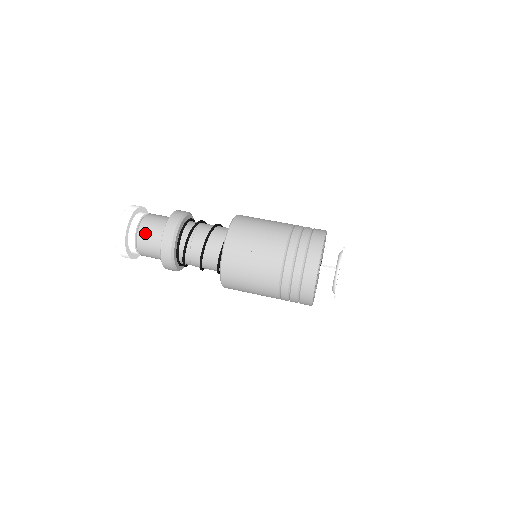
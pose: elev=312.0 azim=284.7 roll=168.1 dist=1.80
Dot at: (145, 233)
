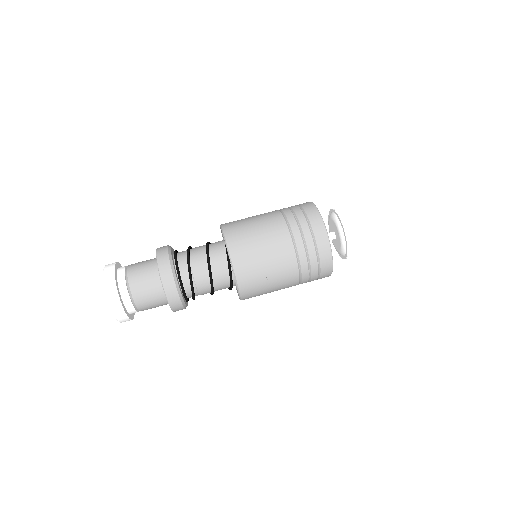
Dot at: (144, 302)
